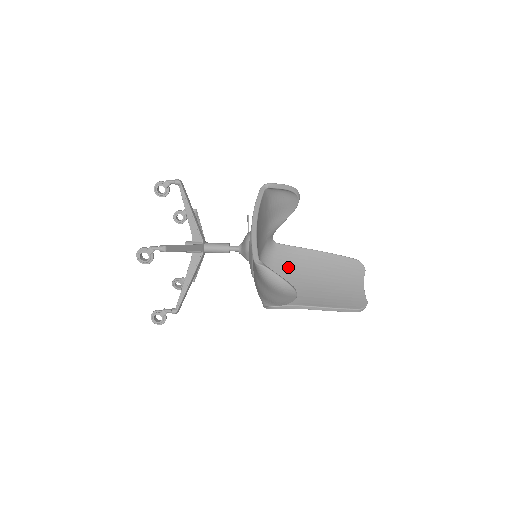
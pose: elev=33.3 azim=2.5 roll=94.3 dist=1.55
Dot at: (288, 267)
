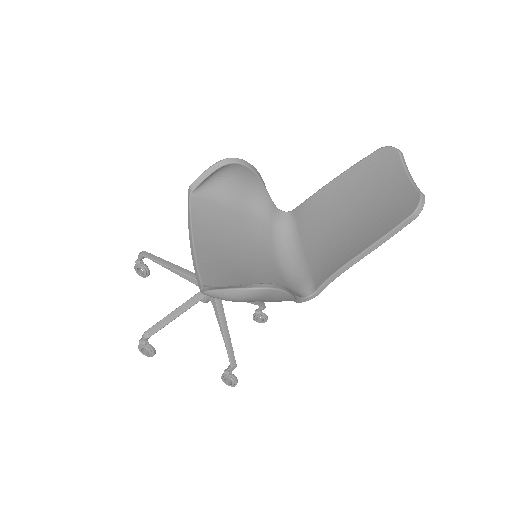
Dot at: (314, 229)
